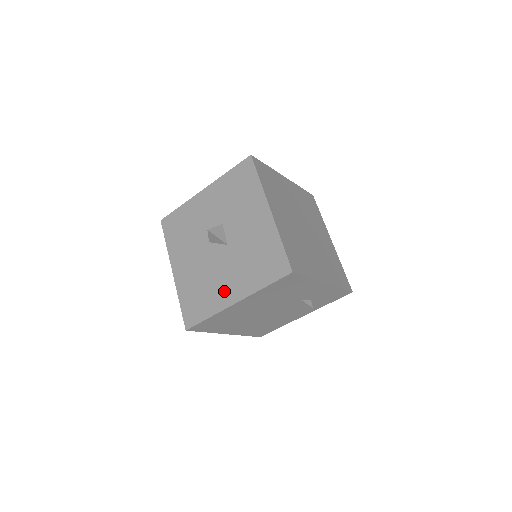
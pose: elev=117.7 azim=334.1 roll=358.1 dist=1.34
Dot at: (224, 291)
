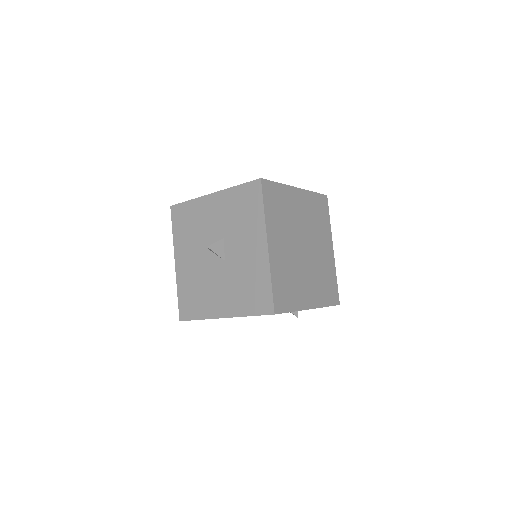
Dot at: (215, 302)
